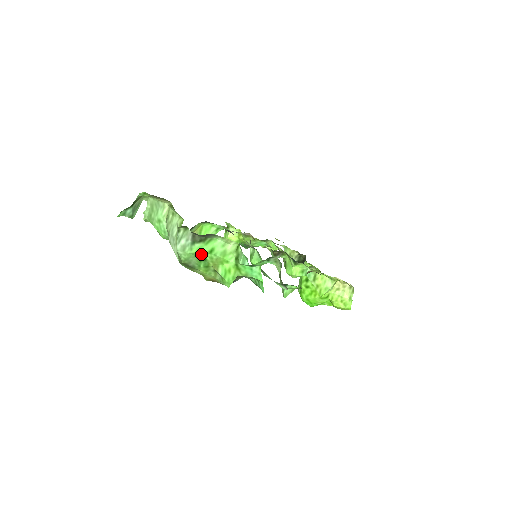
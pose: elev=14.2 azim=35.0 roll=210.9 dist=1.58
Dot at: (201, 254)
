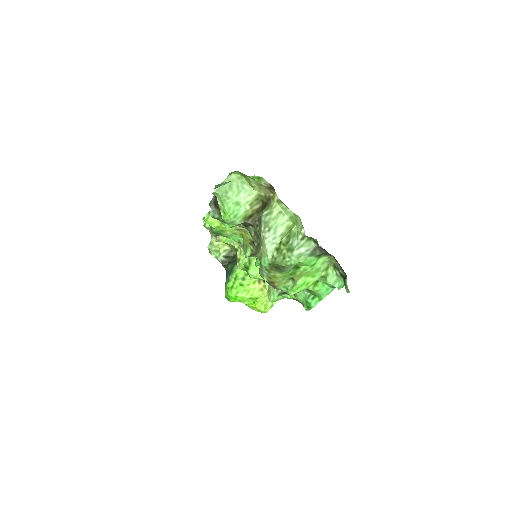
Dot at: (304, 264)
